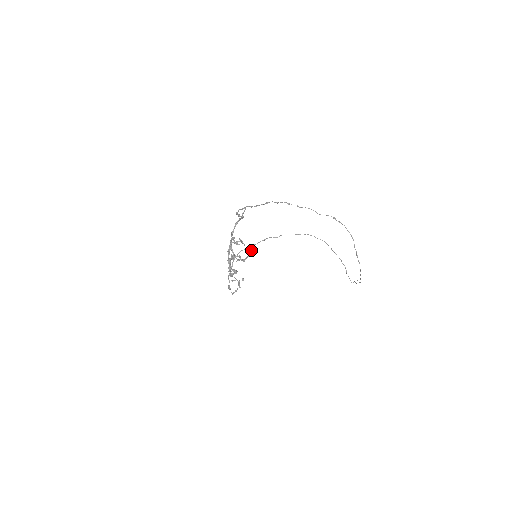
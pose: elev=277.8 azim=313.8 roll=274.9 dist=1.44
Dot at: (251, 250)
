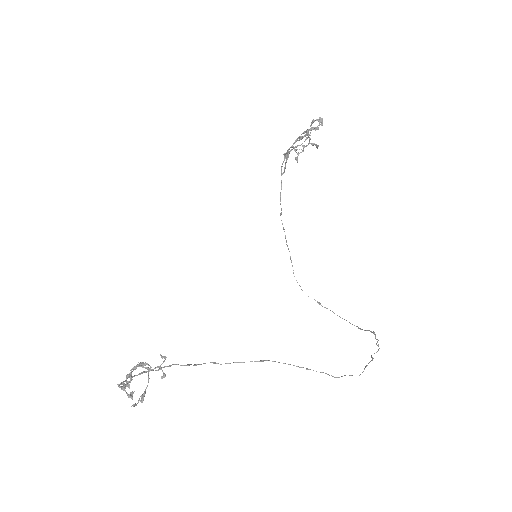
Dot at: (318, 146)
